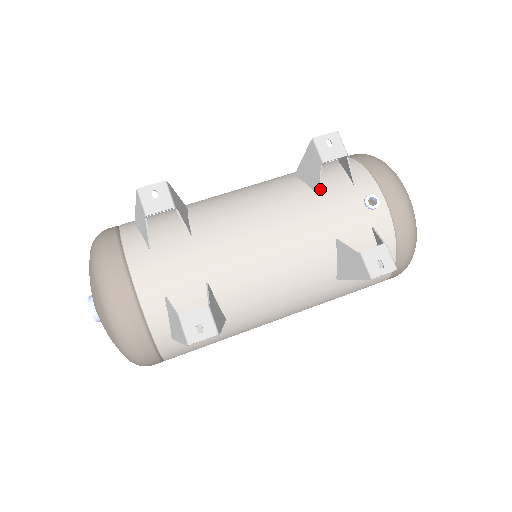
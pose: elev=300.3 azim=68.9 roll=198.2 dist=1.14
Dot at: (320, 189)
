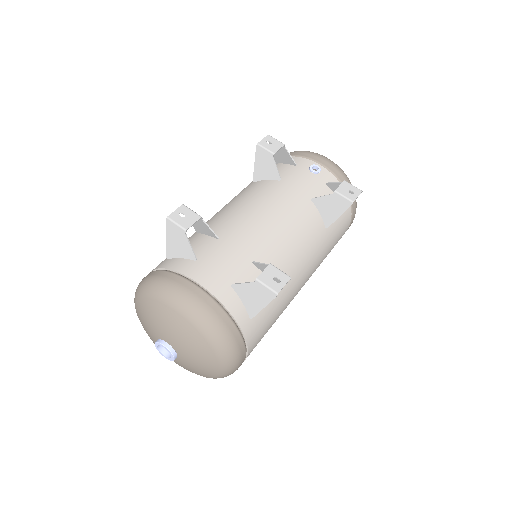
Dot at: (278, 177)
